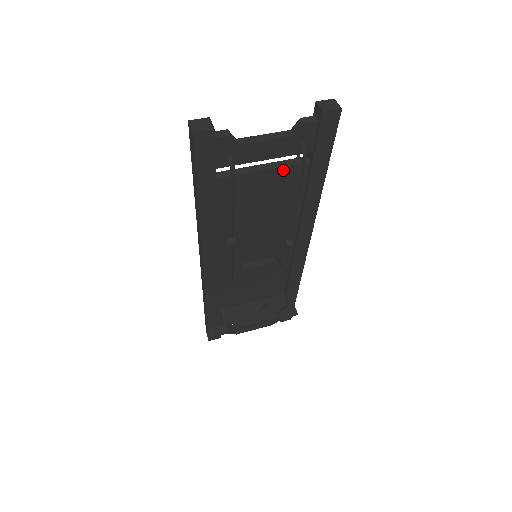
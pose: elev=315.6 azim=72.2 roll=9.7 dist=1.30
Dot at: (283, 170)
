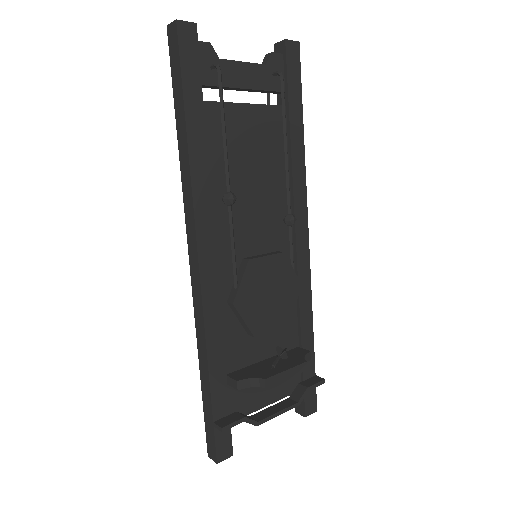
Dot at: (264, 110)
